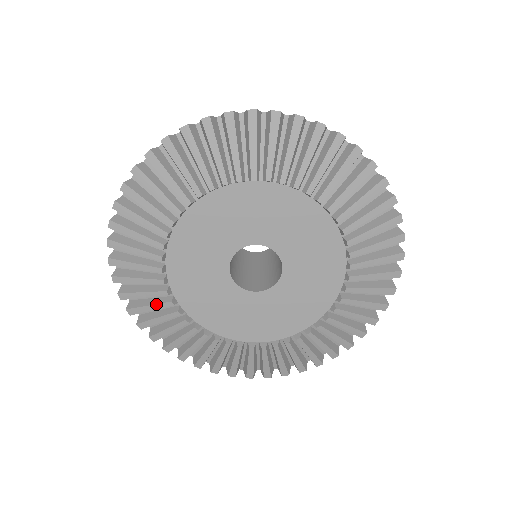
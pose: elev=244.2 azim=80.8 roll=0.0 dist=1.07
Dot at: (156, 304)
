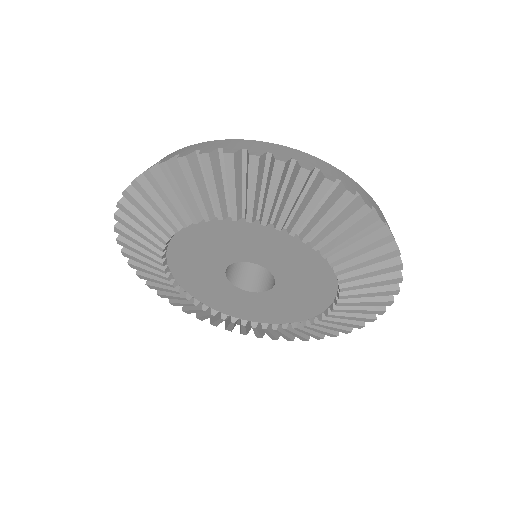
Dot at: (175, 297)
